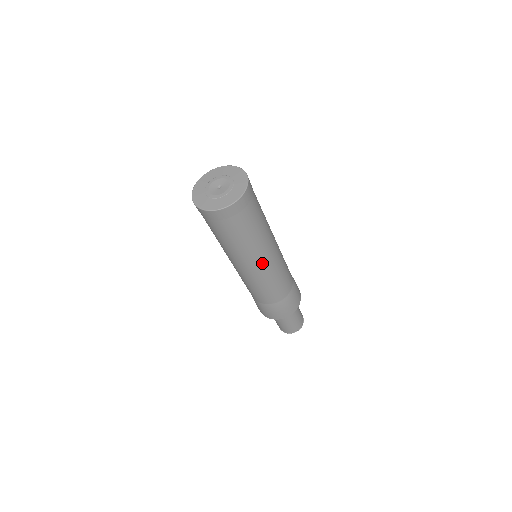
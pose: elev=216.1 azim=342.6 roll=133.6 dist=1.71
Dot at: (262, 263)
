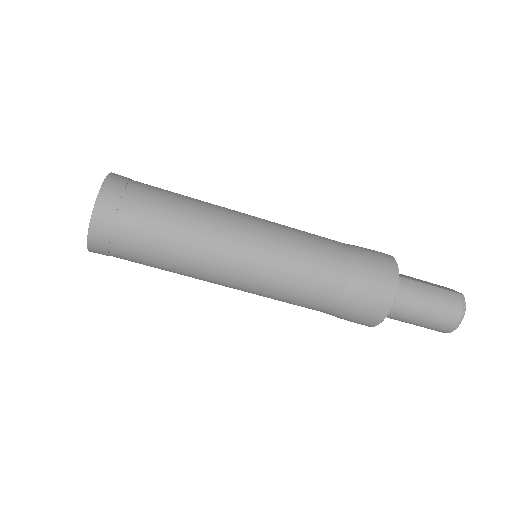
Dot at: (233, 267)
